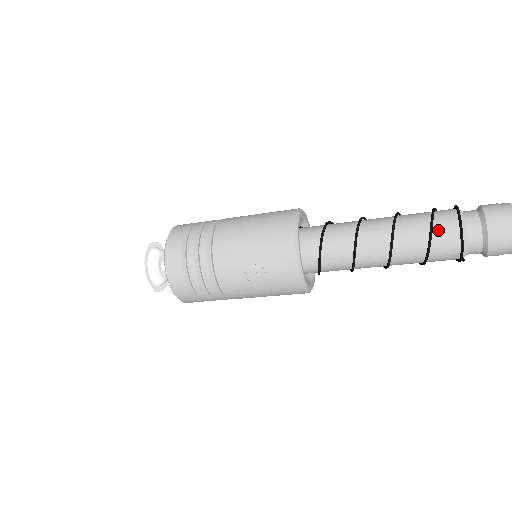
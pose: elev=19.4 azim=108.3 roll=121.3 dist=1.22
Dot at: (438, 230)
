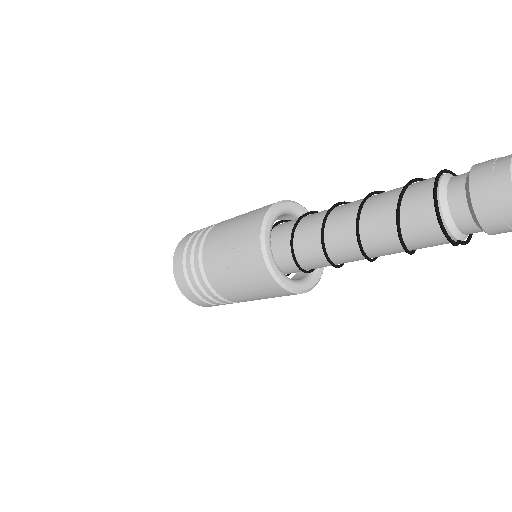
Dot at: (410, 194)
